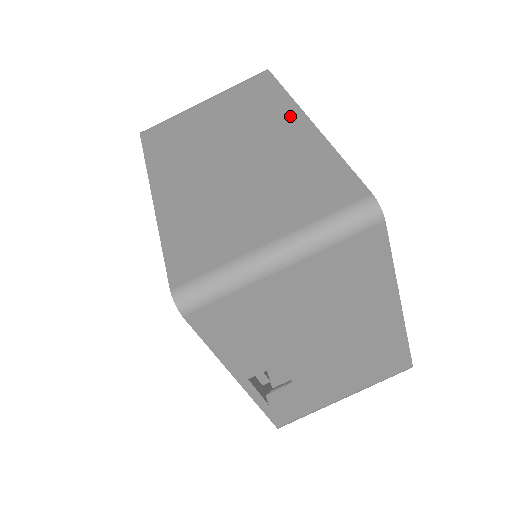
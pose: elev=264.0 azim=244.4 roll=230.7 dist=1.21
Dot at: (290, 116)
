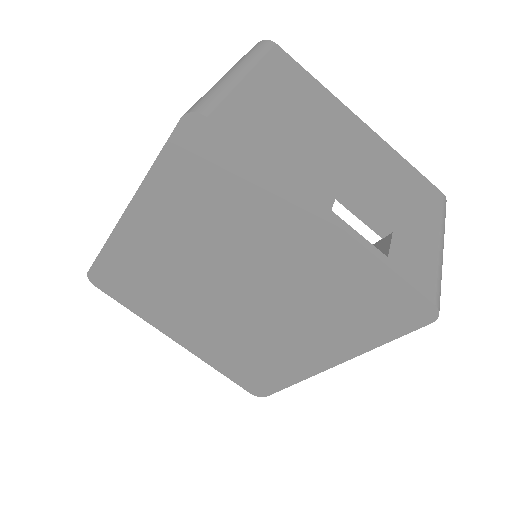
Dot at: occluded
